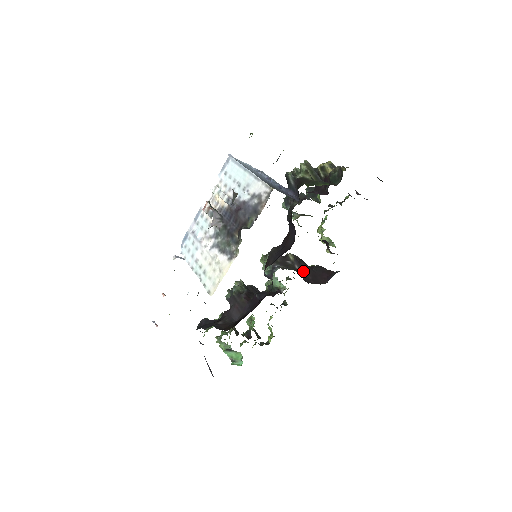
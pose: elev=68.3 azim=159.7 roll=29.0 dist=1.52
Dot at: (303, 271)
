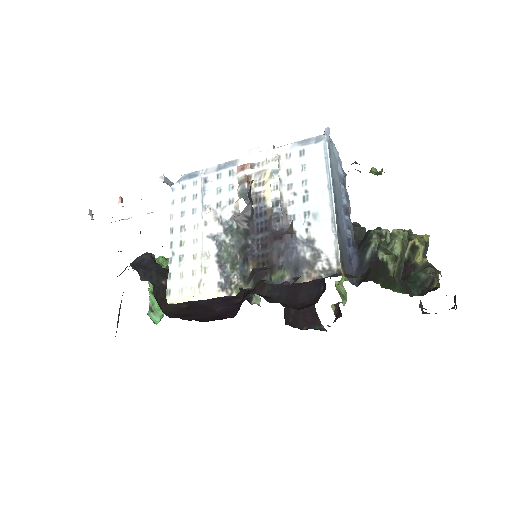
Dot at: occluded
